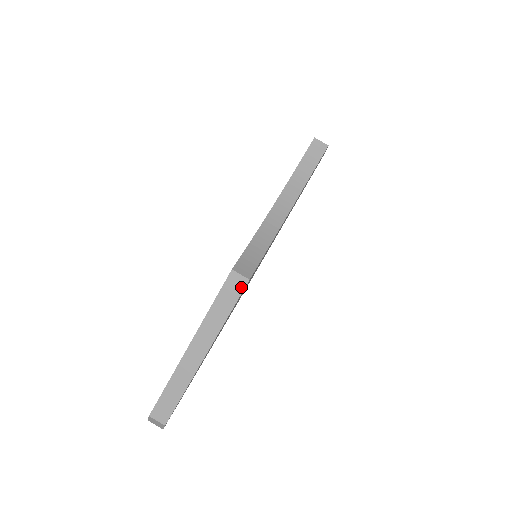
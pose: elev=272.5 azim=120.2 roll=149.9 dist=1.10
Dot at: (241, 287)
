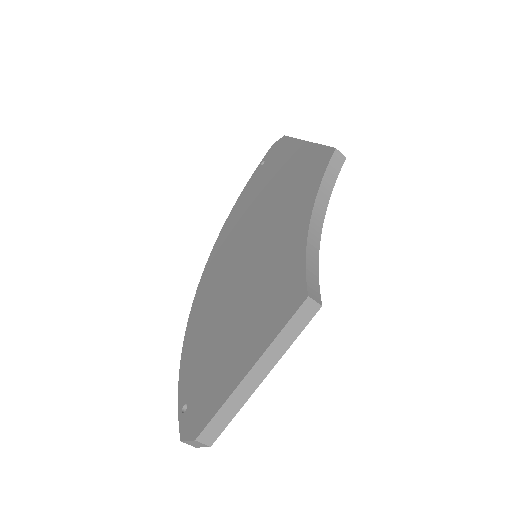
Dot at: (313, 313)
